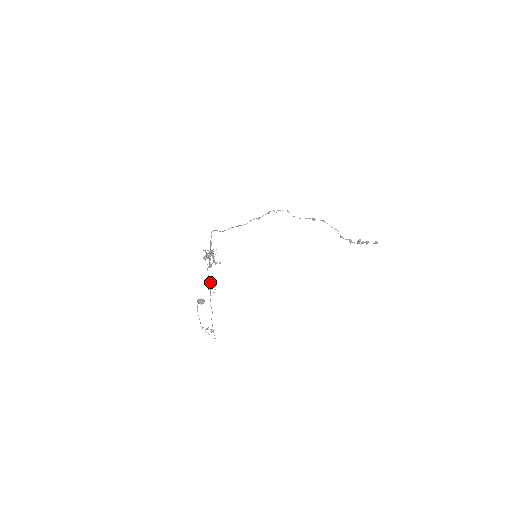
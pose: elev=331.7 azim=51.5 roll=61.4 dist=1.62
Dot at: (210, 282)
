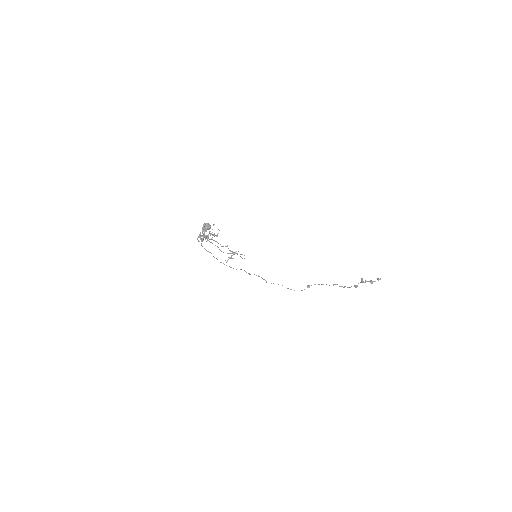
Dot at: occluded
